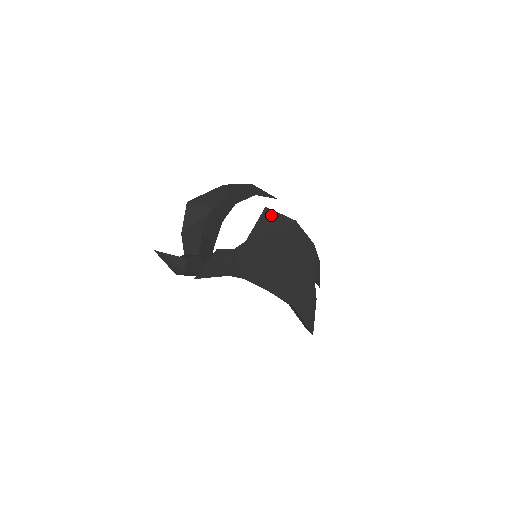
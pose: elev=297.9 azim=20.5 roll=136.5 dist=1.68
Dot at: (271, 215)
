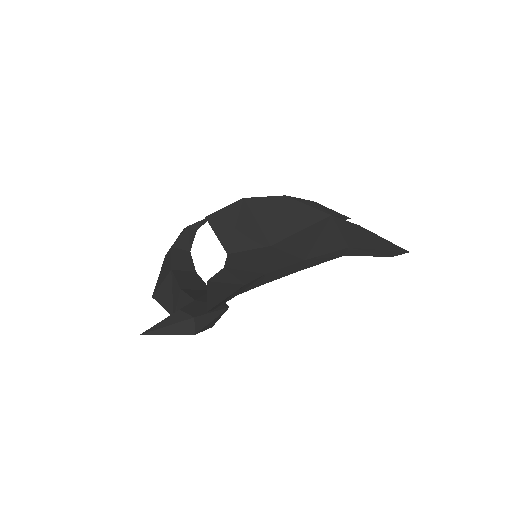
Dot at: (218, 217)
